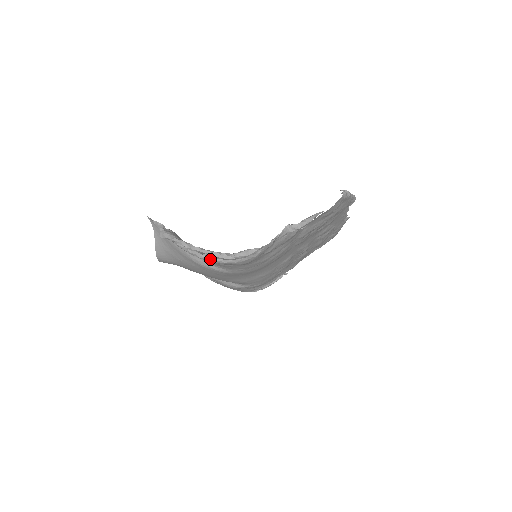
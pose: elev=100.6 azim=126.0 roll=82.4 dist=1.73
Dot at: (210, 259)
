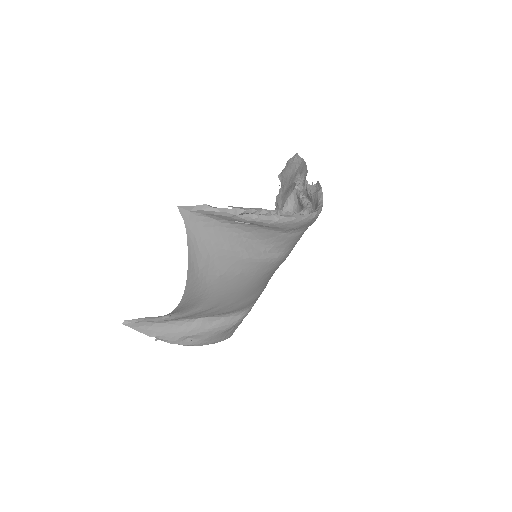
Dot at: (302, 217)
